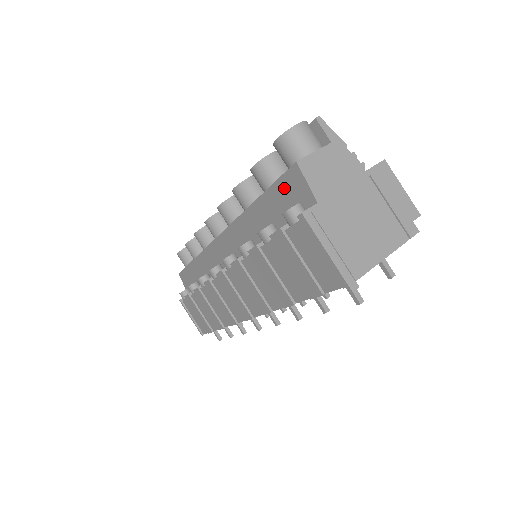
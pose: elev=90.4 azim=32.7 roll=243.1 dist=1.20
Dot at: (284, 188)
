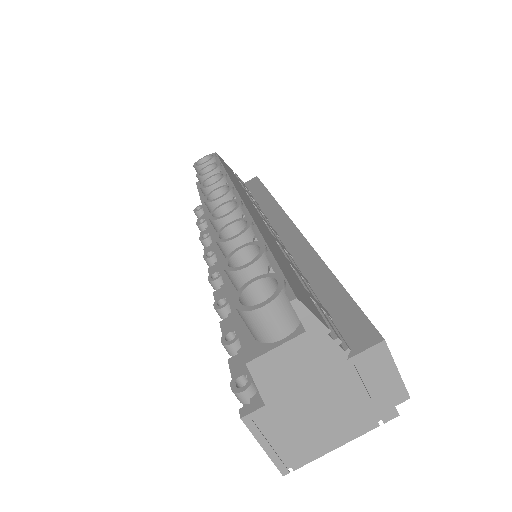
Dot at: occluded
